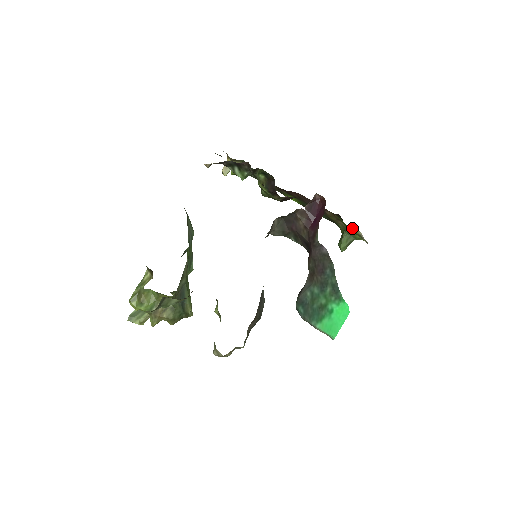
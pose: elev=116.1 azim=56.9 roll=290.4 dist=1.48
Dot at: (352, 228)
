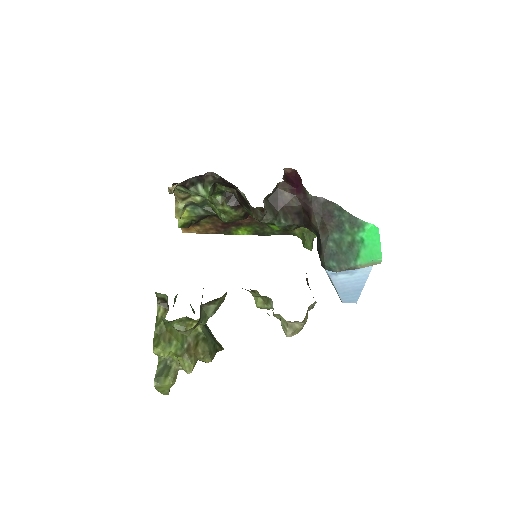
Dot at: occluded
